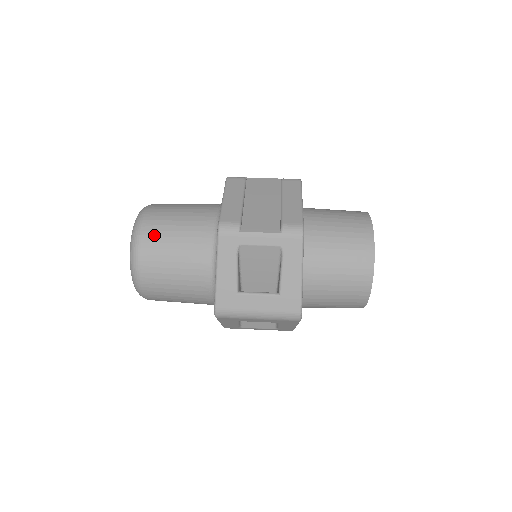
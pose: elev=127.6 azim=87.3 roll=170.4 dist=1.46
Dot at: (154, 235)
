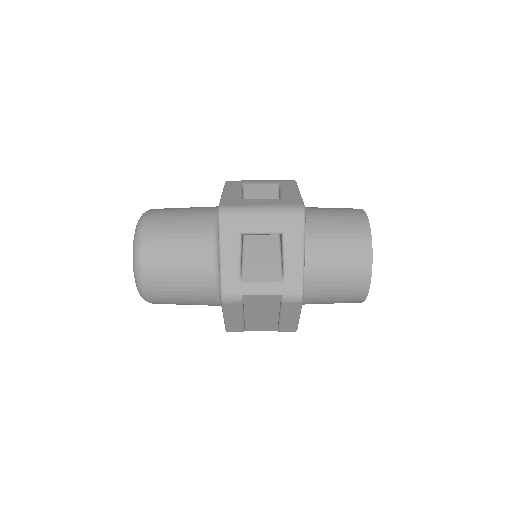
Dot at: occluded
